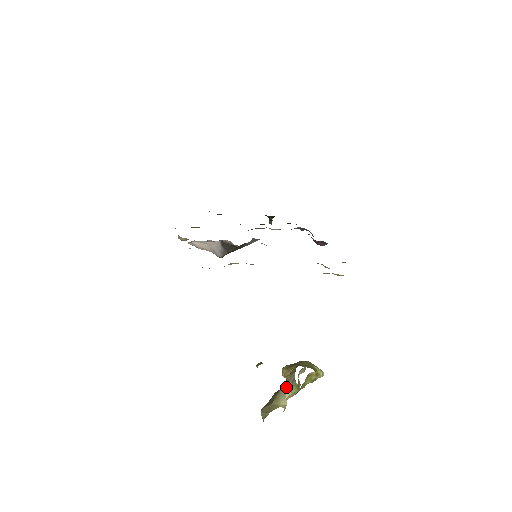
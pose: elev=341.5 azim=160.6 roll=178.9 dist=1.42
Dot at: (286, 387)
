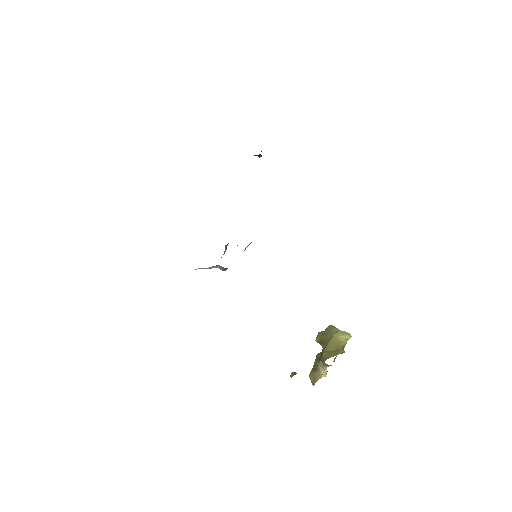
Dot at: (322, 363)
